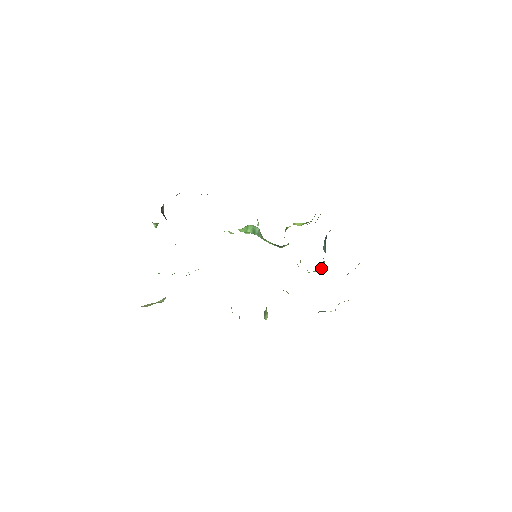
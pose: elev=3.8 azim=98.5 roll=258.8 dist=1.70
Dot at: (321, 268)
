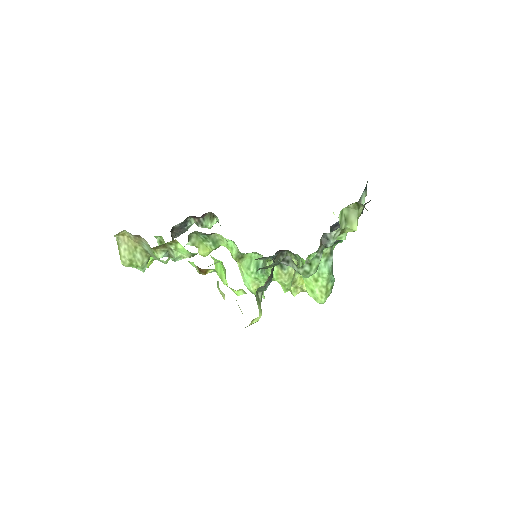
Dot at: (329, 267)
